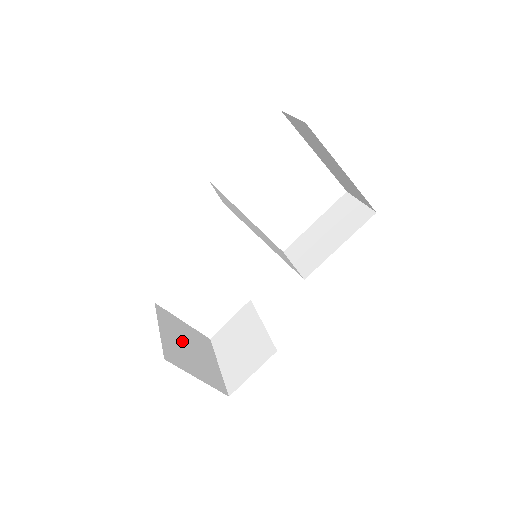
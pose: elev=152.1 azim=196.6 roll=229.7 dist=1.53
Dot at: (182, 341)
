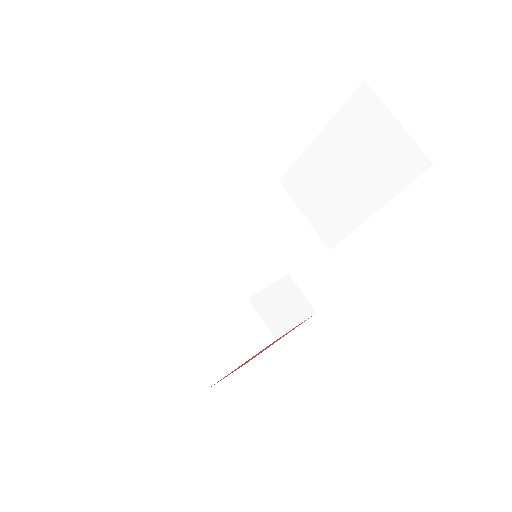
Dot at: occluded
